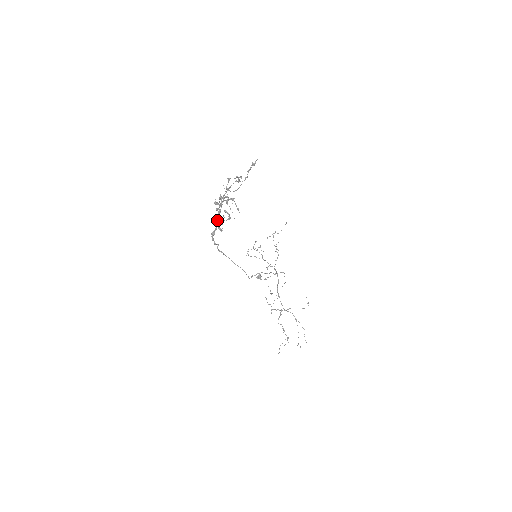
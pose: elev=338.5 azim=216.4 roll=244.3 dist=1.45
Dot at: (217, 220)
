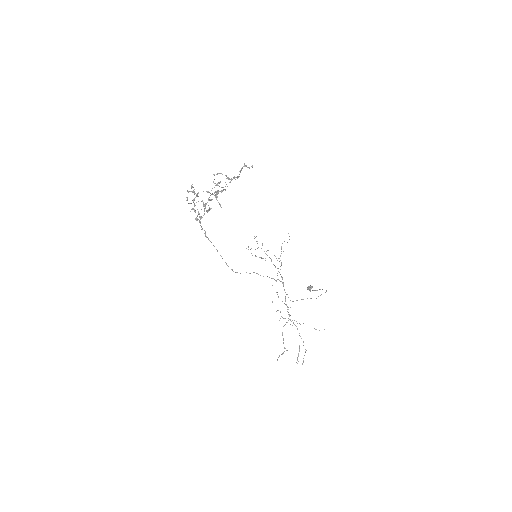
Dot at: occluded
